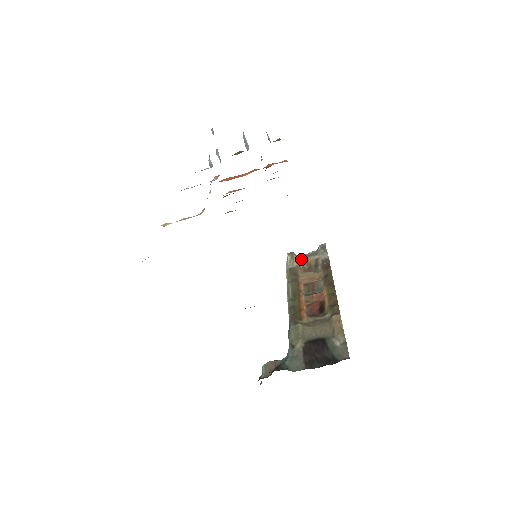
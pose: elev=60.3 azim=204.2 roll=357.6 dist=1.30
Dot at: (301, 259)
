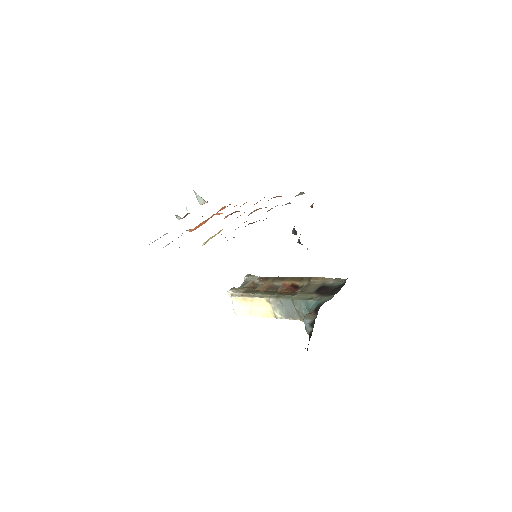
Dot at: (242, 288)
